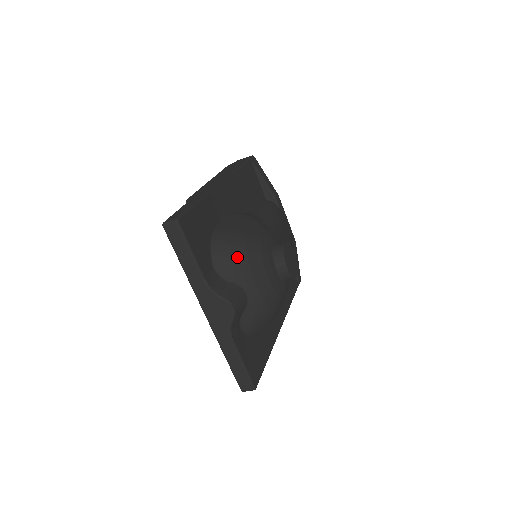
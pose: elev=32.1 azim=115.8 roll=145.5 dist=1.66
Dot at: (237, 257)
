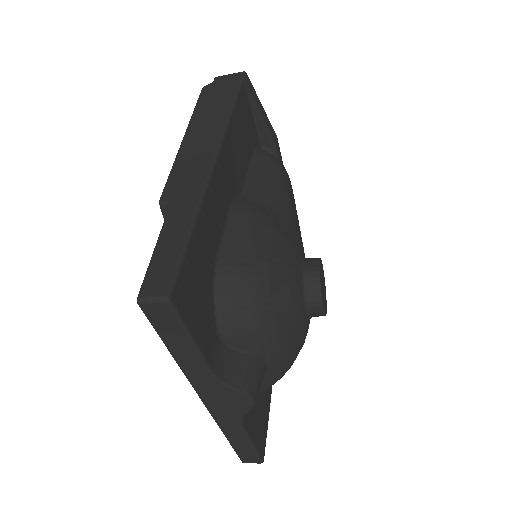
Dot at: (258, 315)
